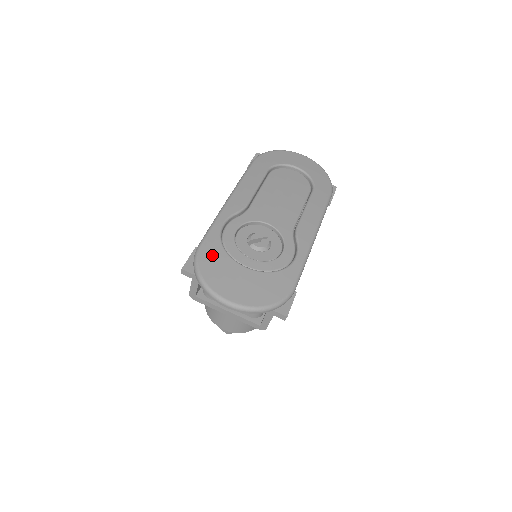
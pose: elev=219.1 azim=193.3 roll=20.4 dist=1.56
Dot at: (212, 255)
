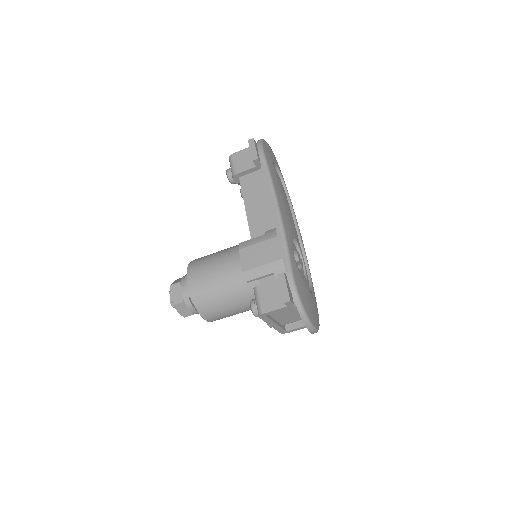
Dot at: (300, 283)
